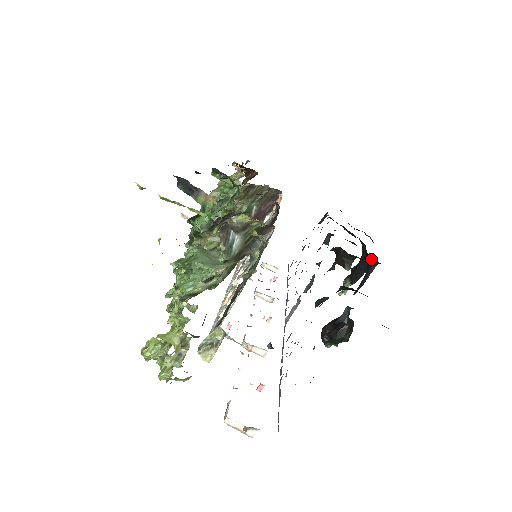
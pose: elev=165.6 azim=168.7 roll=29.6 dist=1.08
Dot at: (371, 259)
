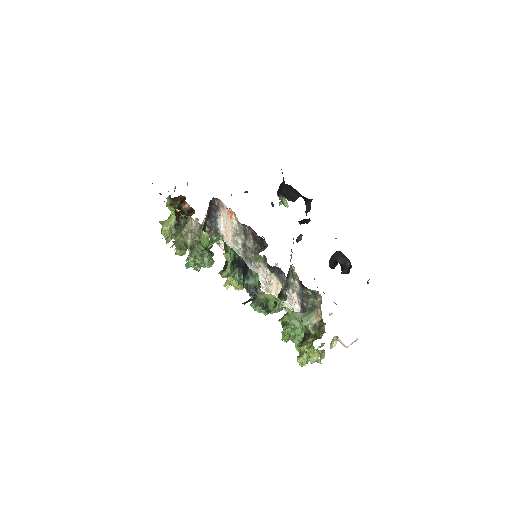
Dot at: (307, 199)
